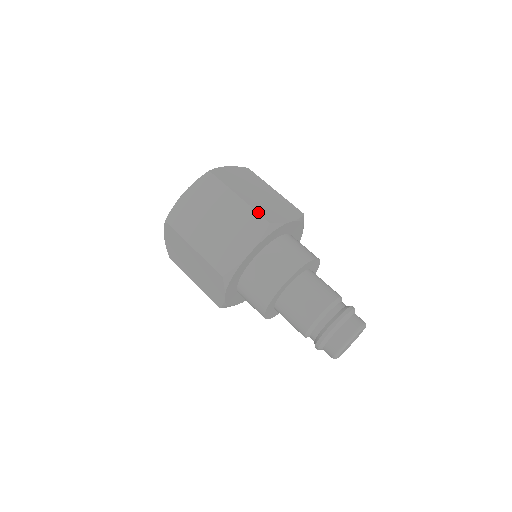
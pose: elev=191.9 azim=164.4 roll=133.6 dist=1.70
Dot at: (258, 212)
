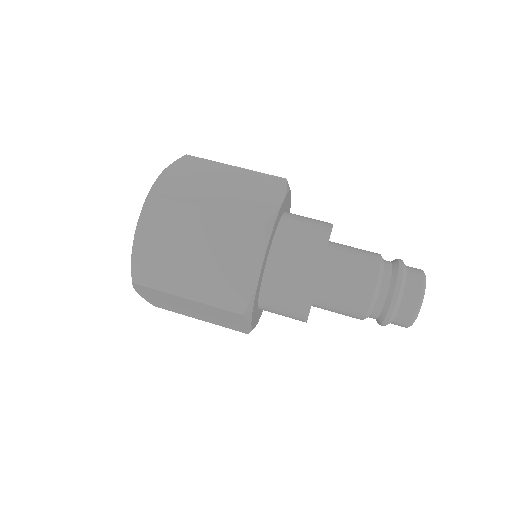
Dot at: (267, 174)
